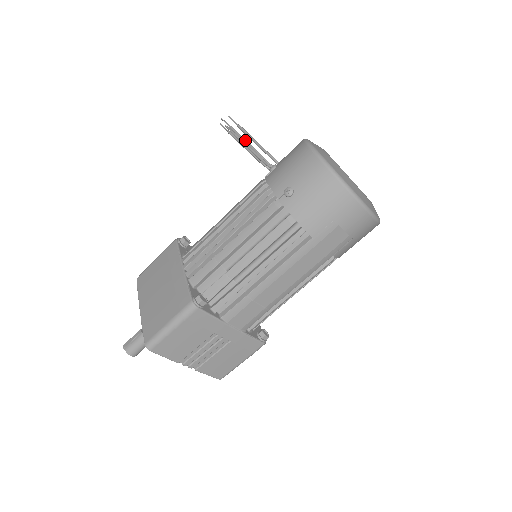
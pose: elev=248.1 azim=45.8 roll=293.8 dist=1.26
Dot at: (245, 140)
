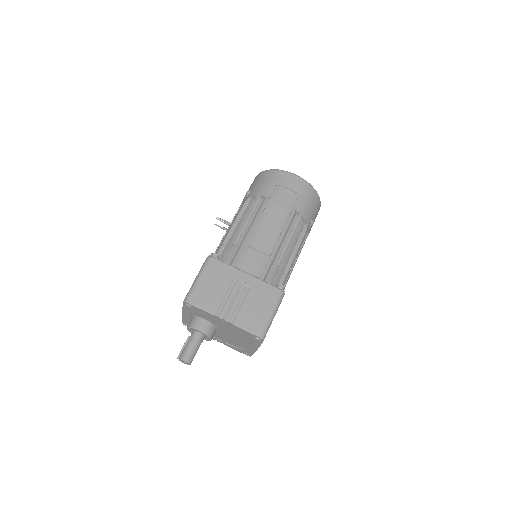
Dot at: occluded
